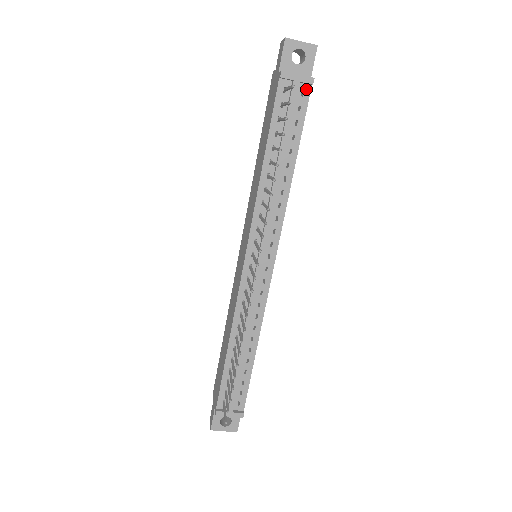
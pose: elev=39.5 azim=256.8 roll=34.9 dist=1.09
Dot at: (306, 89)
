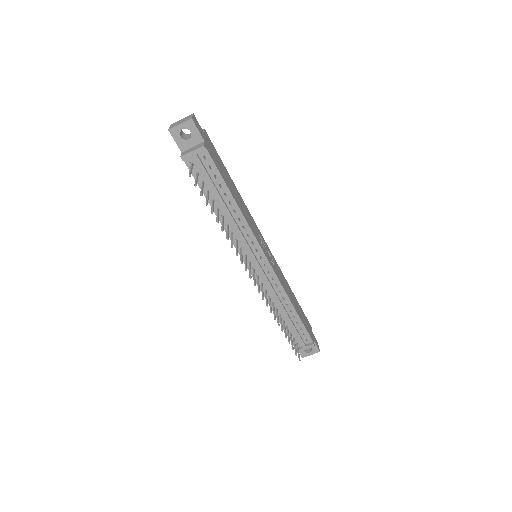
Dot at: (205, 154)
